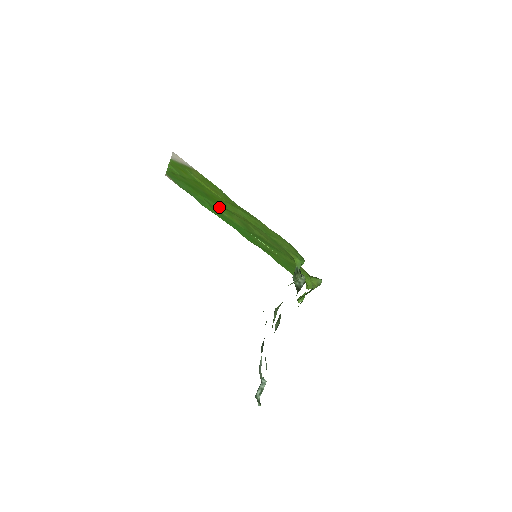
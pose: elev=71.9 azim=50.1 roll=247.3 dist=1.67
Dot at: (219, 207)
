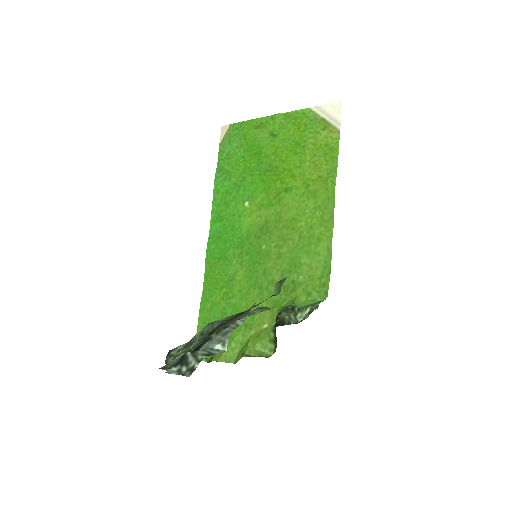
Dot at: (257, 191)
